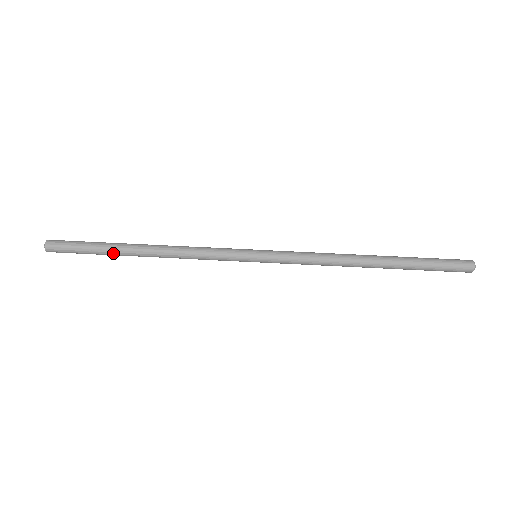
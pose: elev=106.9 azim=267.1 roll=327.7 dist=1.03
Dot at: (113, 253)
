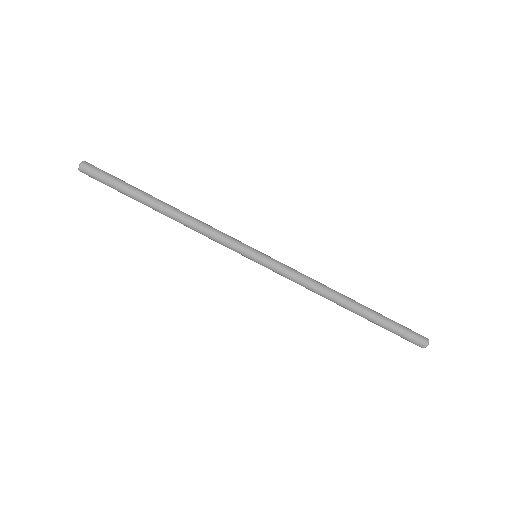
Dot at: (137, 200)
